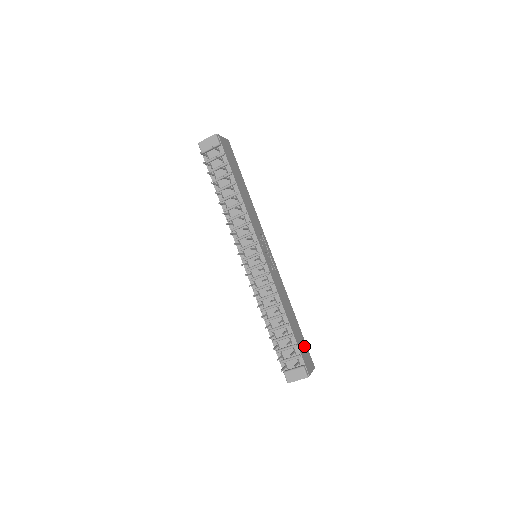
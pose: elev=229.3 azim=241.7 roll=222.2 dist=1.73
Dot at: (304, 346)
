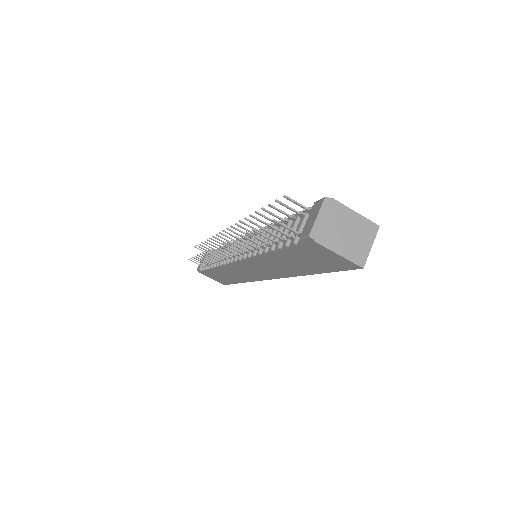
Dot at: occluded
